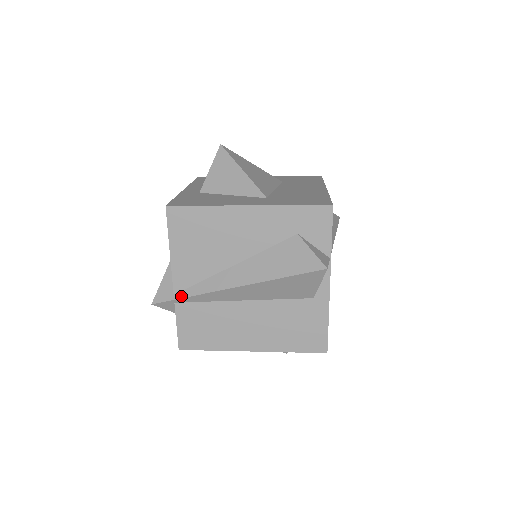
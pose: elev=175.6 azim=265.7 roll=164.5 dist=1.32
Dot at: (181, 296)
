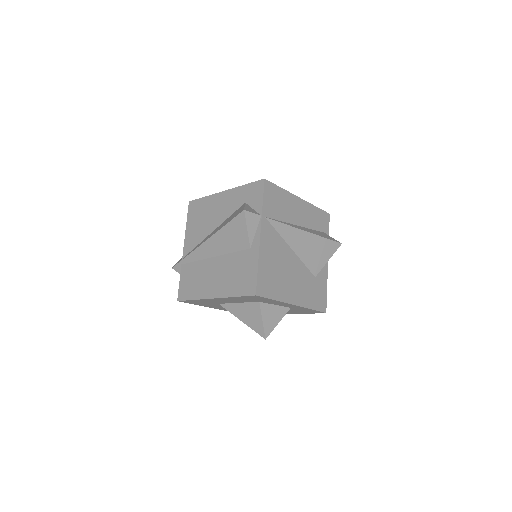
Dot at: (184, 258)
